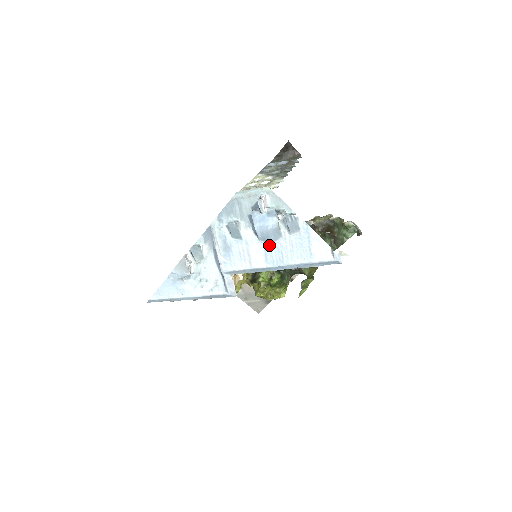
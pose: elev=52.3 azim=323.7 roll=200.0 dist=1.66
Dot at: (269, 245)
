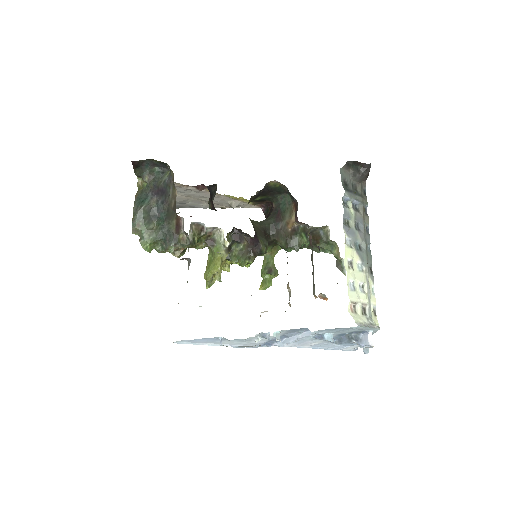
Dot at: (328, 343)
